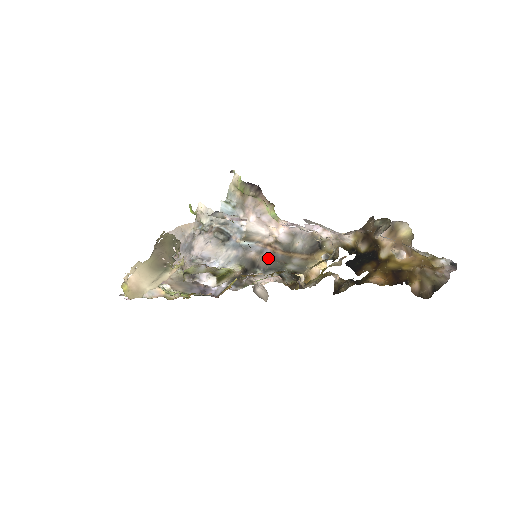
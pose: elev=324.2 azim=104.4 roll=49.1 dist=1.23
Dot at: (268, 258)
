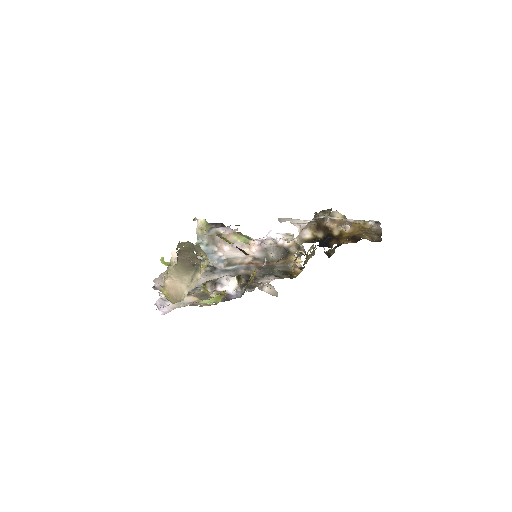
Dot at: (257, 270)
